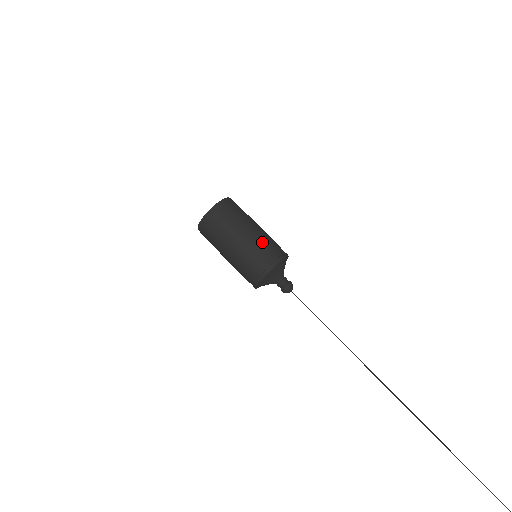
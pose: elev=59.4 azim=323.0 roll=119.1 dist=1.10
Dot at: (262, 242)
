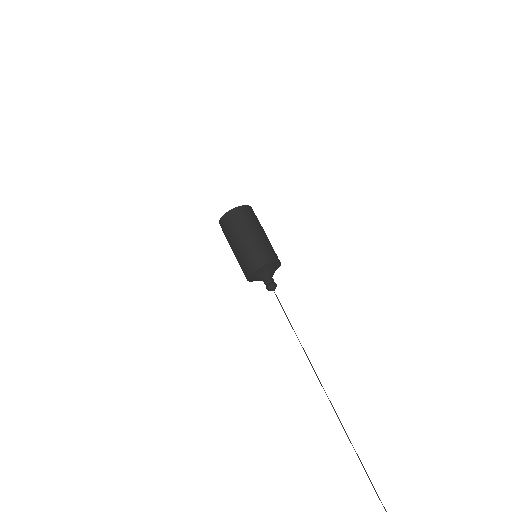
Dot at: (268, 244)
